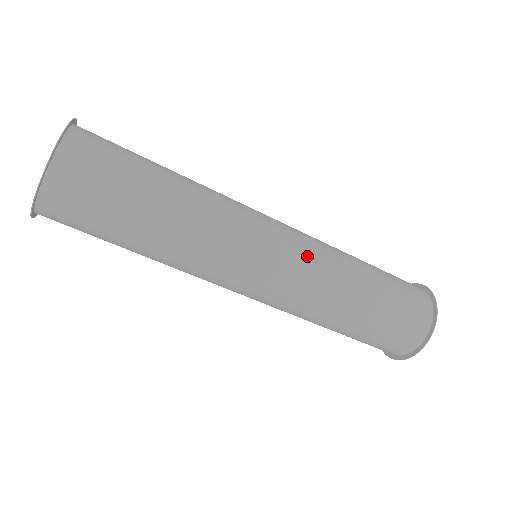
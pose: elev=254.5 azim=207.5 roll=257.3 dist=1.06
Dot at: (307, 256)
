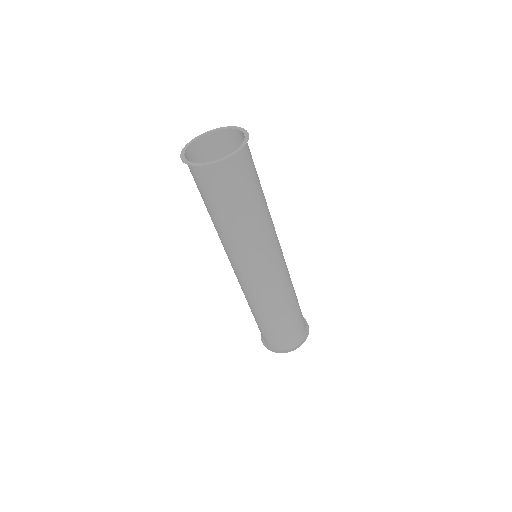
Dot at: (280, 280)
